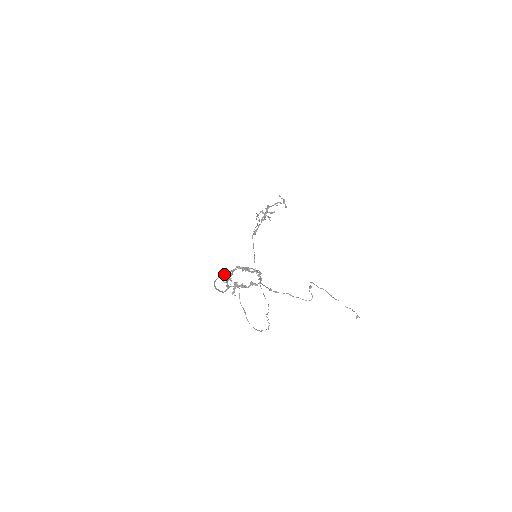
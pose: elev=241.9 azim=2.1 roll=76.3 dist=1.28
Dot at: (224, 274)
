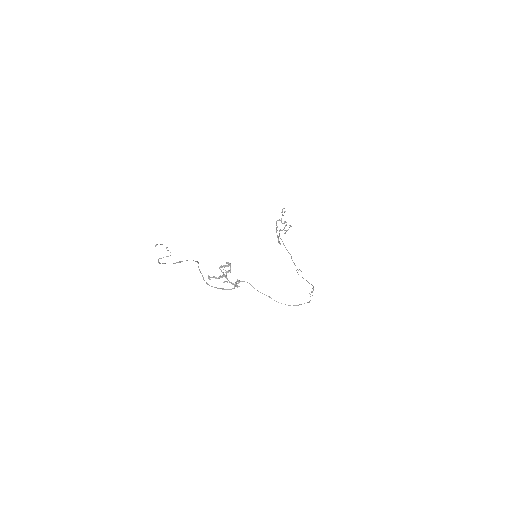
Dot at: (202, 276)
